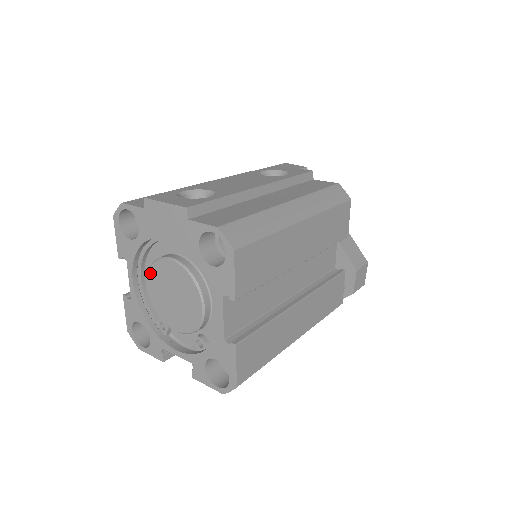
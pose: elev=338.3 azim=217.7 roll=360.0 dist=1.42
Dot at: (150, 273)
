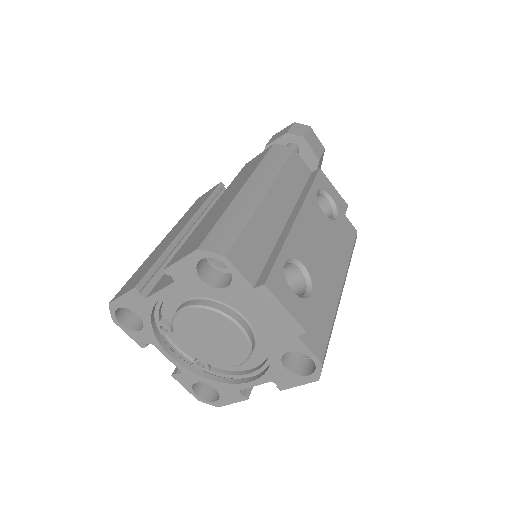
Dot at: (198, 310)
